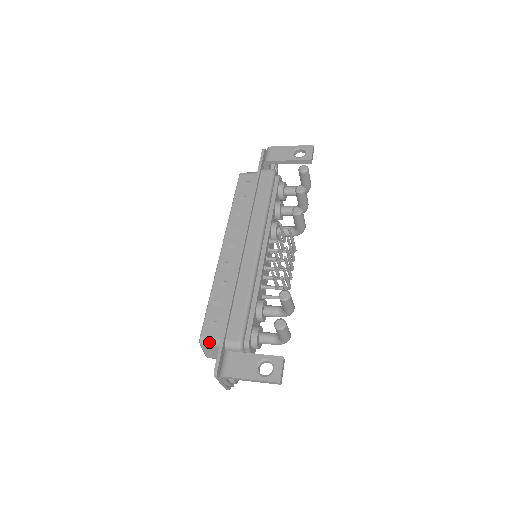
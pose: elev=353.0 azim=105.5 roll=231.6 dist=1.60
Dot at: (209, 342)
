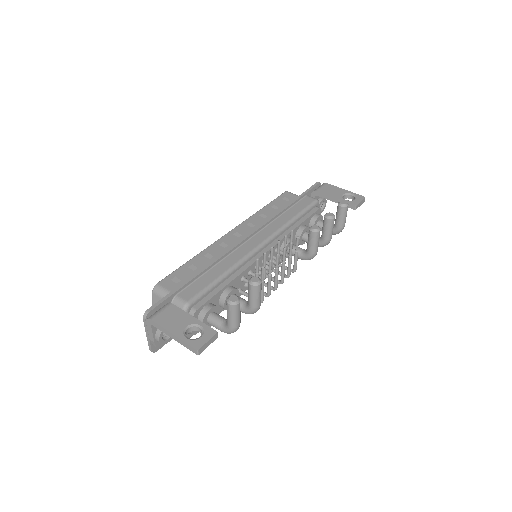
Dot at: (161, 291)
